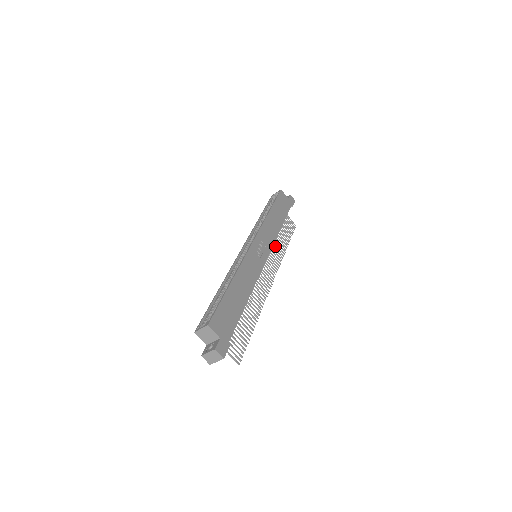
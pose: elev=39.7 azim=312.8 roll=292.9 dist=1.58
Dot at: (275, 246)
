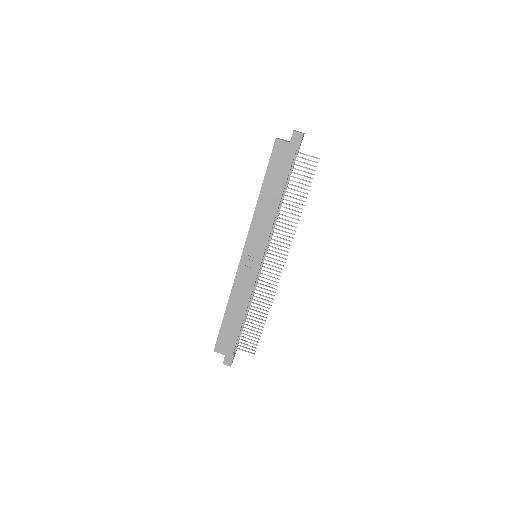
Dot at: occluded
